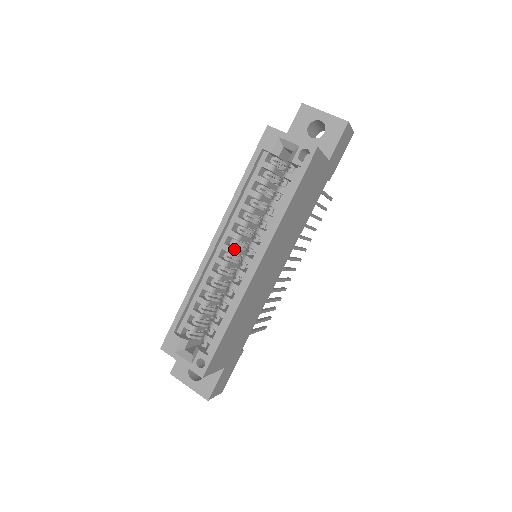
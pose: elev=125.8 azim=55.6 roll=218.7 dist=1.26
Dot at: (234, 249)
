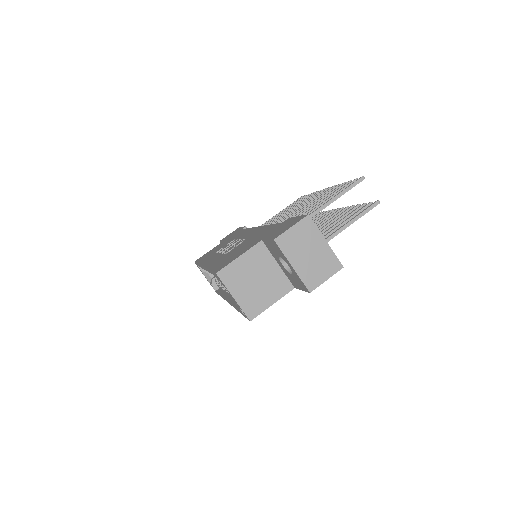
Dot at: occluded
